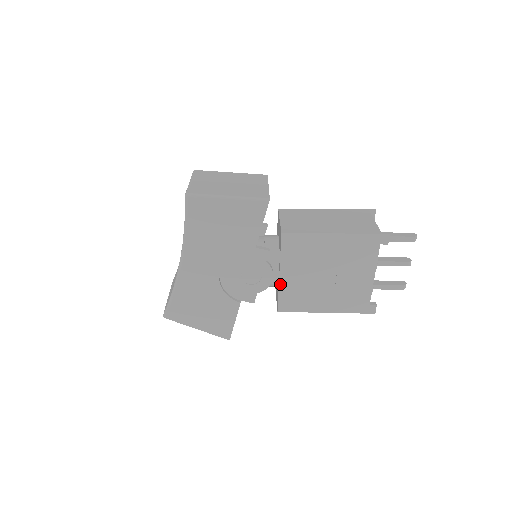
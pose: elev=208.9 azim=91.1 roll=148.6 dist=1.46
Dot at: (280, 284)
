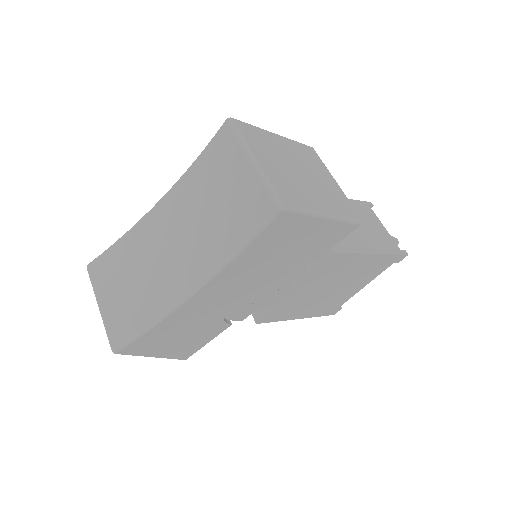
Dot at: (283, 300)
